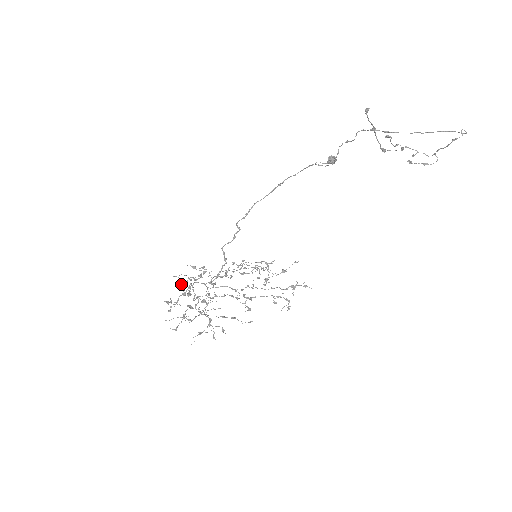
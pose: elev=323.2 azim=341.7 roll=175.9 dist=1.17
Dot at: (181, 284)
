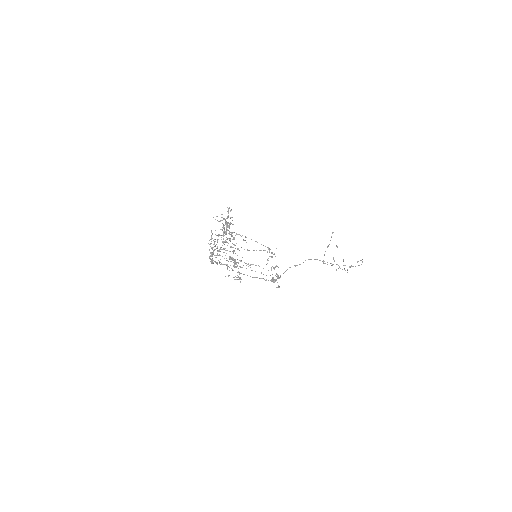
Dot at: (225, 219)
